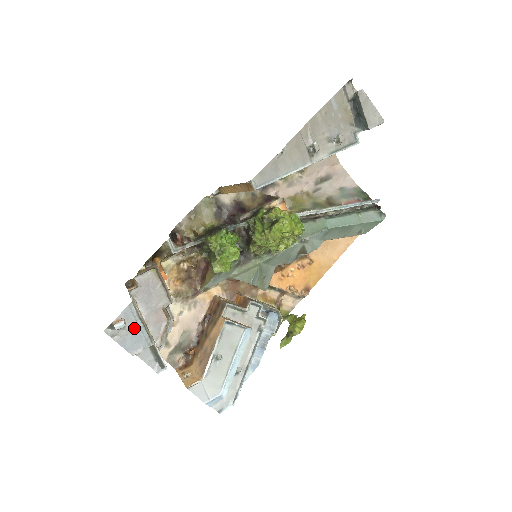
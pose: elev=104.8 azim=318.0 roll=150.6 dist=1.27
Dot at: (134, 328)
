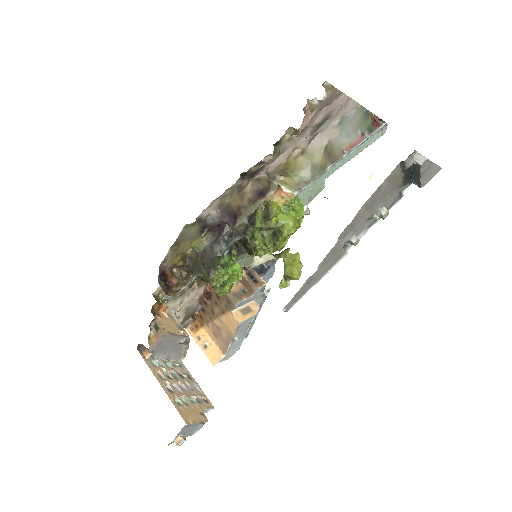
Dot at: (190, 428)
